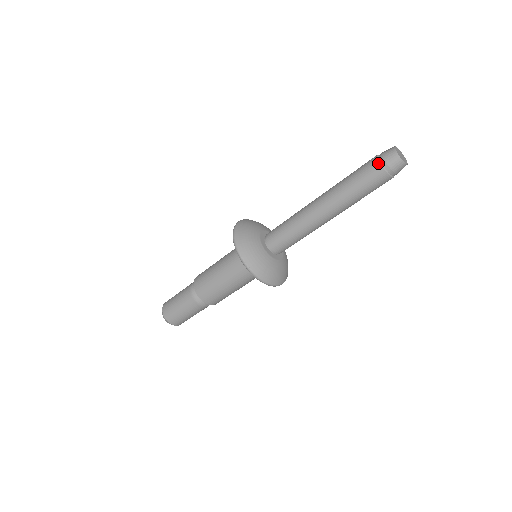
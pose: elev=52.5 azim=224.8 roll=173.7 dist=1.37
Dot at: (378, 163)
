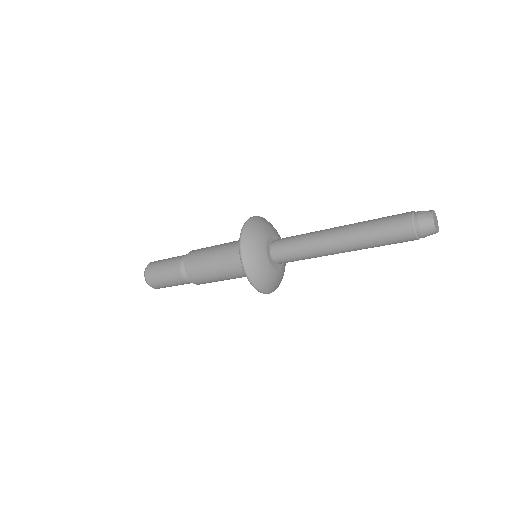
Dot at: (411, 211)
